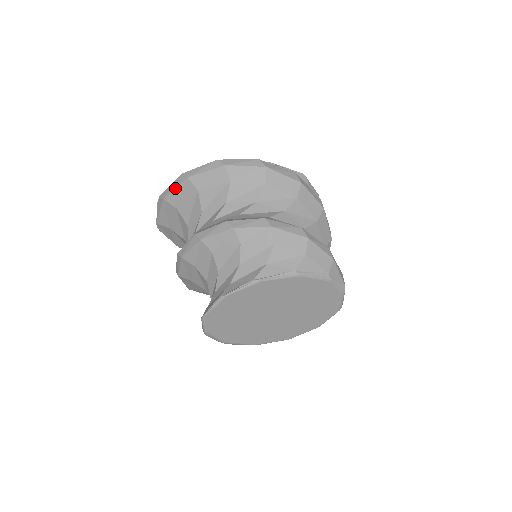
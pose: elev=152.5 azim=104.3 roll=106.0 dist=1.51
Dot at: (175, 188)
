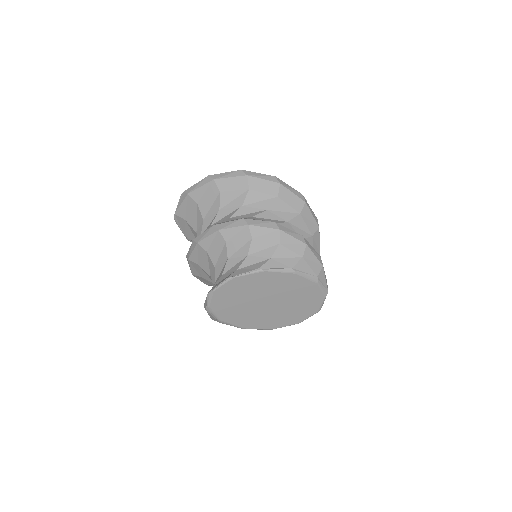
Dot at: (200, 186)
